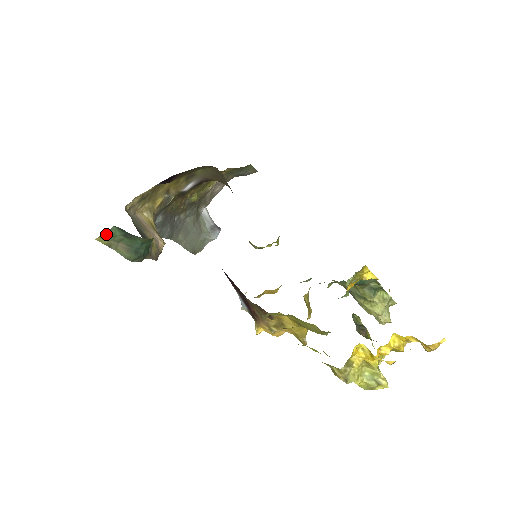
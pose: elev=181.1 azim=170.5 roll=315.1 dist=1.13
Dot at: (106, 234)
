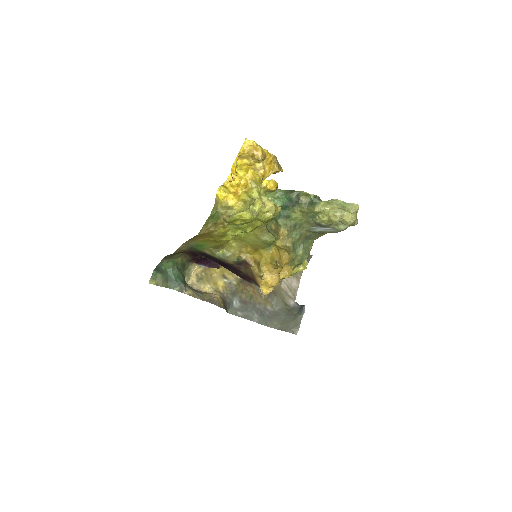
Dot at: (152, 277)
